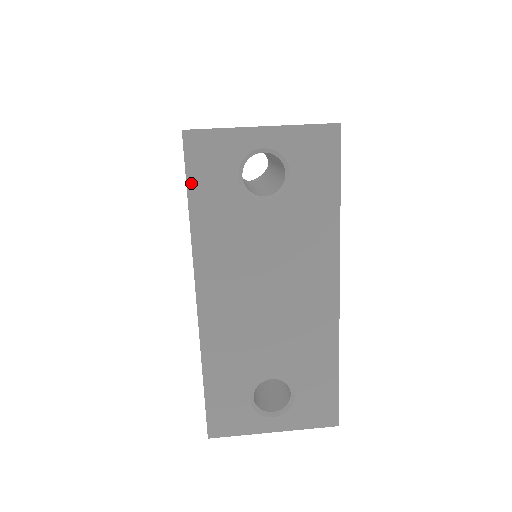
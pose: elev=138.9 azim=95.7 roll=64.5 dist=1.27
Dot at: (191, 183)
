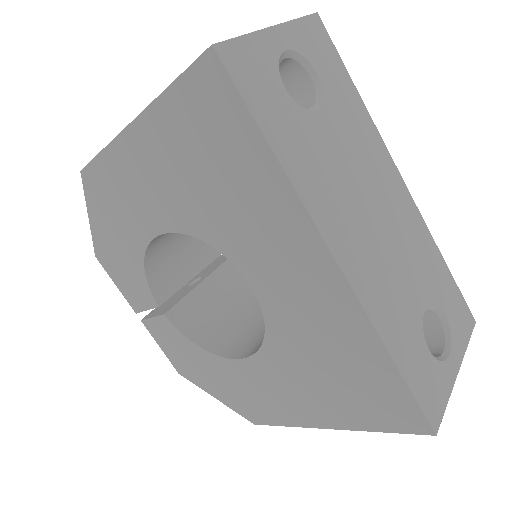
Dot at: (255, 112)
